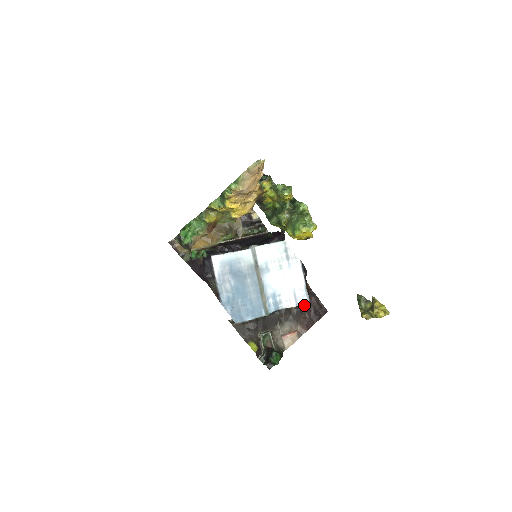
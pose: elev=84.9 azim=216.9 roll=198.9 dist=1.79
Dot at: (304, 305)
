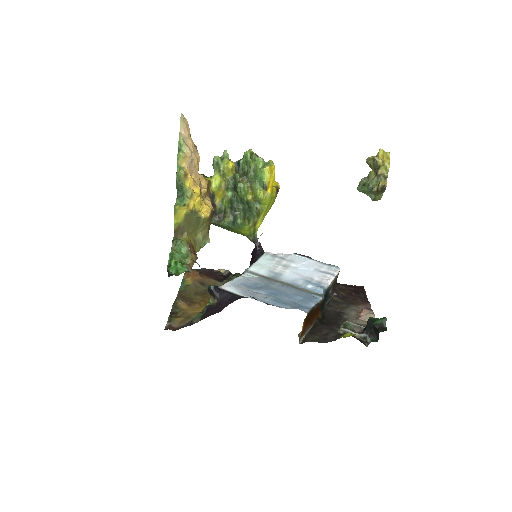
Dot at: (340, 293)
